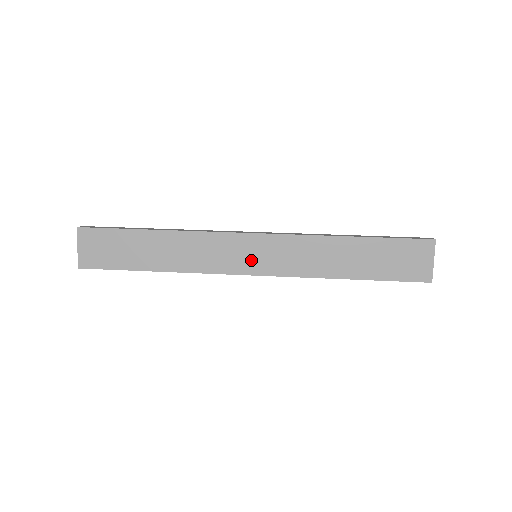
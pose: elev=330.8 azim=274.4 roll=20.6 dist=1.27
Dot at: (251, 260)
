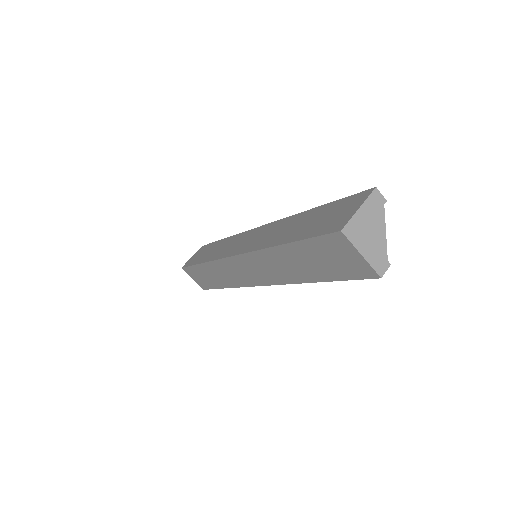
Dot at: (242, 245)
